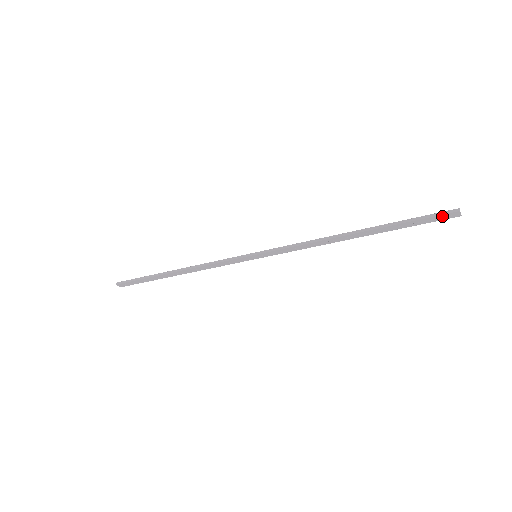
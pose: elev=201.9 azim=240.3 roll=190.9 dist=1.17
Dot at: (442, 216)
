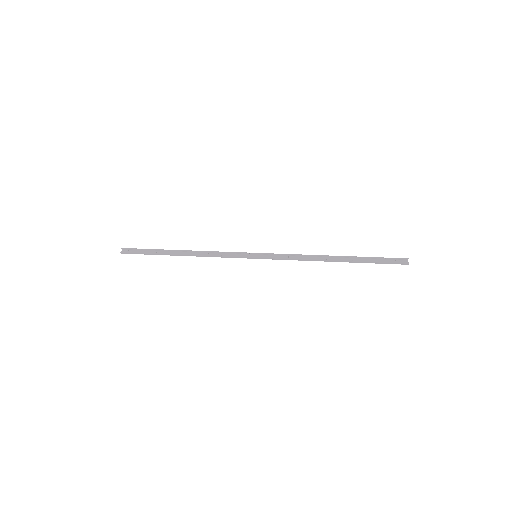
Dot at: (397, 263)
